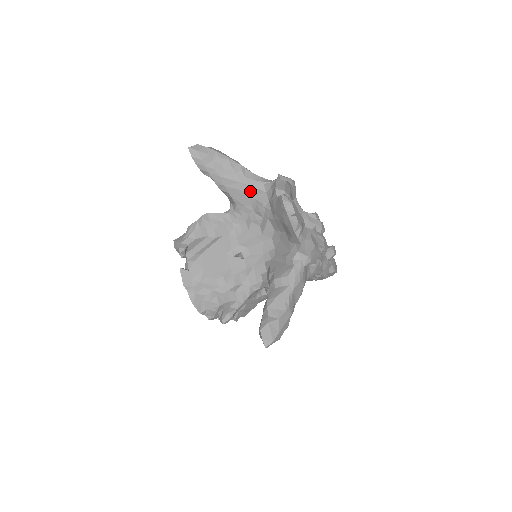
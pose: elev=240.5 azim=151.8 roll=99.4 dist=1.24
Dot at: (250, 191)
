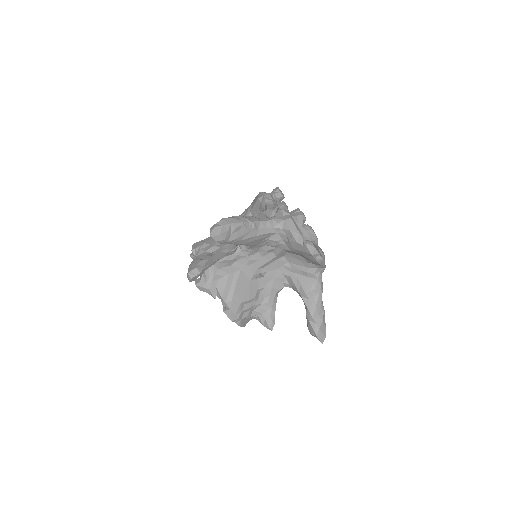
Dot at: (264, 237)
